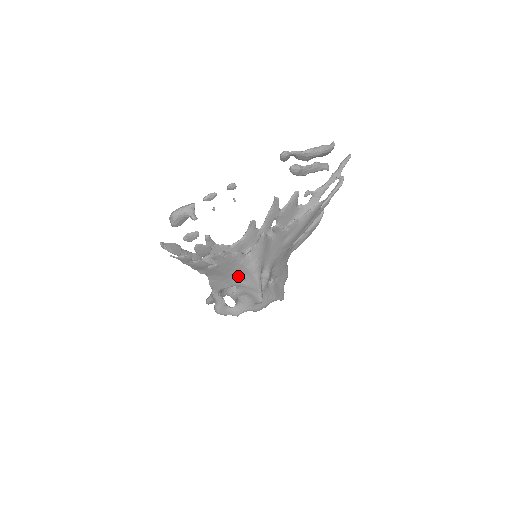
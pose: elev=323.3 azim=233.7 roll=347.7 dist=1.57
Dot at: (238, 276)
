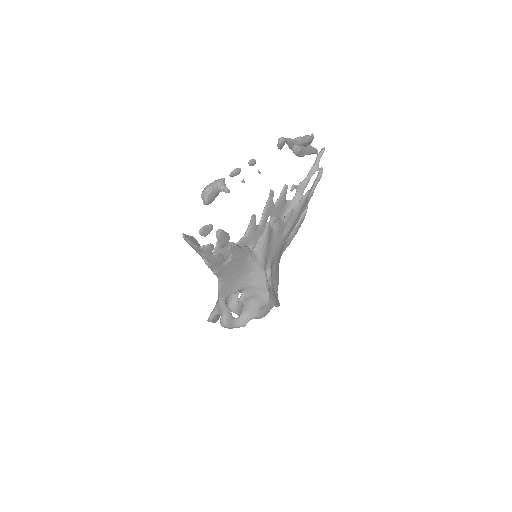
Dot at: (246, 276)
